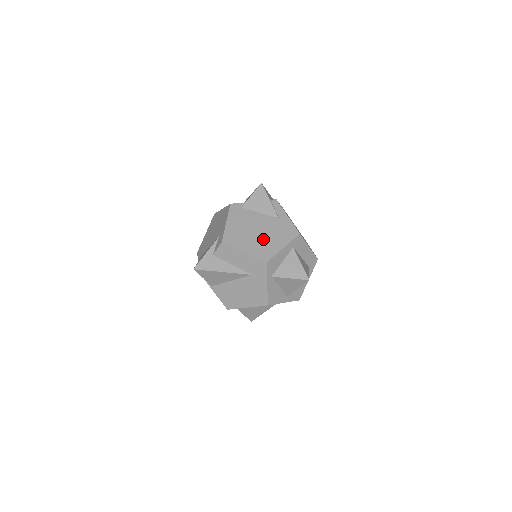
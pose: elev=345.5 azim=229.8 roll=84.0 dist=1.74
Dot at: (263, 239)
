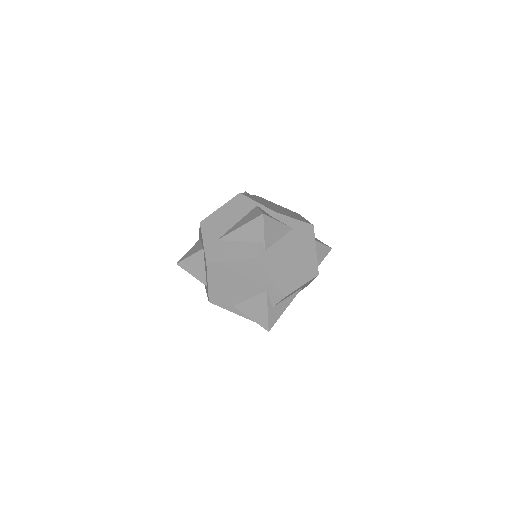
Dot at: (301, 260)
